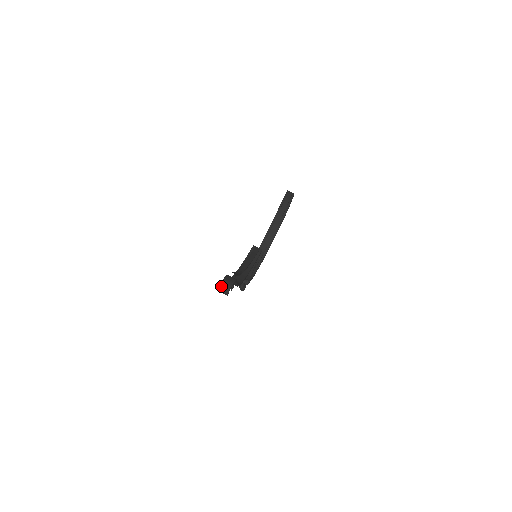
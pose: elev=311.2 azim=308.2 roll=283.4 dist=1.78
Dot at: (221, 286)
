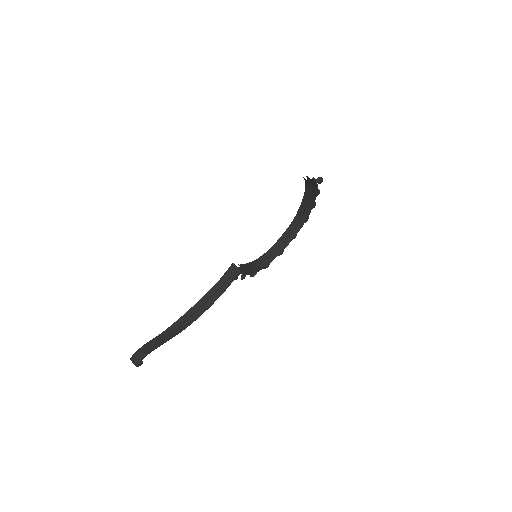
Dot at: (131, 360)
